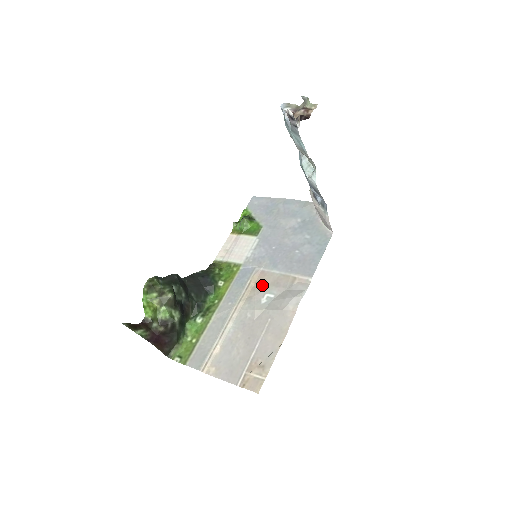
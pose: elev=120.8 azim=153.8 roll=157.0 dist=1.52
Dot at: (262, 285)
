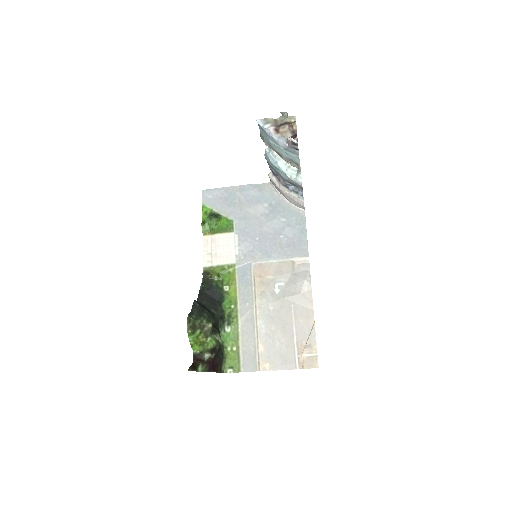
Dot at: (267, 277)
